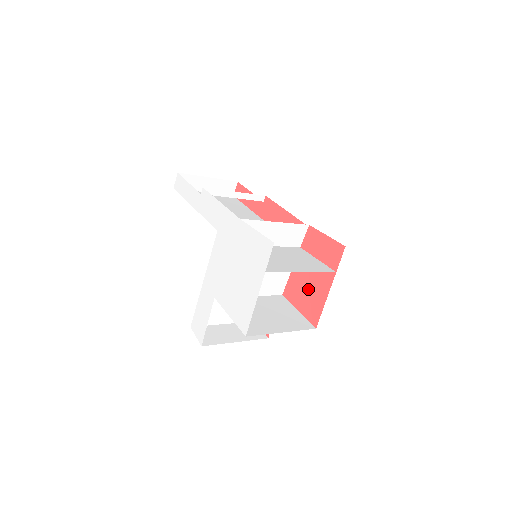
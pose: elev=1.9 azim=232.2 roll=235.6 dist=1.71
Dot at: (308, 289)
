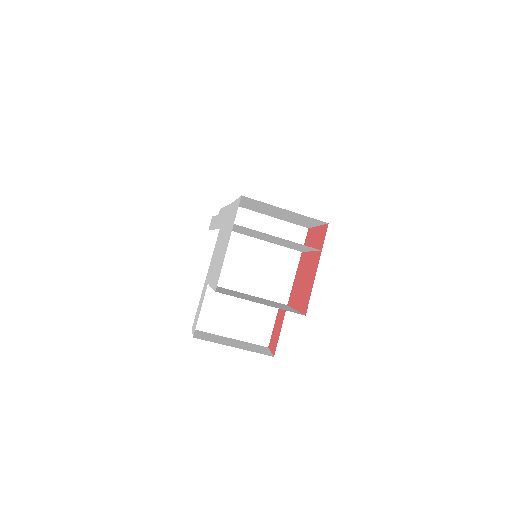
Dot at: (303, 283)
